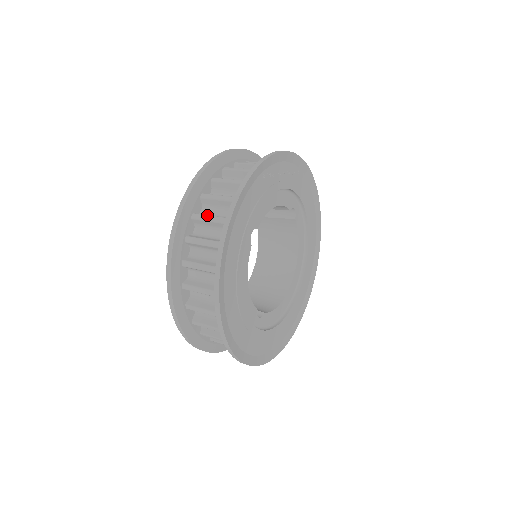
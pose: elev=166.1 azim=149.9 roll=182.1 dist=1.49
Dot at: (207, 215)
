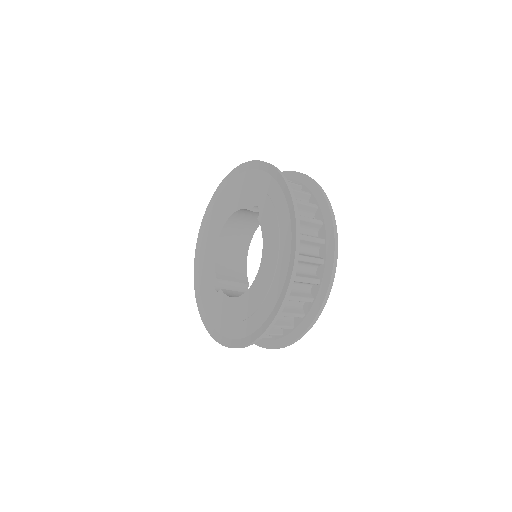
Dot at: (286, 313)
